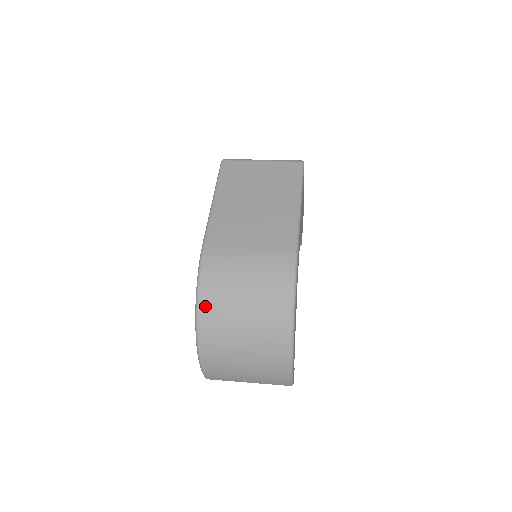
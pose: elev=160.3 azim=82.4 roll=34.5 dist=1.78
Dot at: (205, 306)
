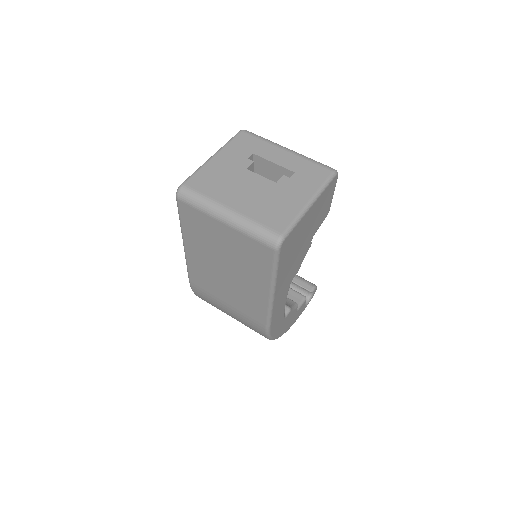
Dot at: occluded
